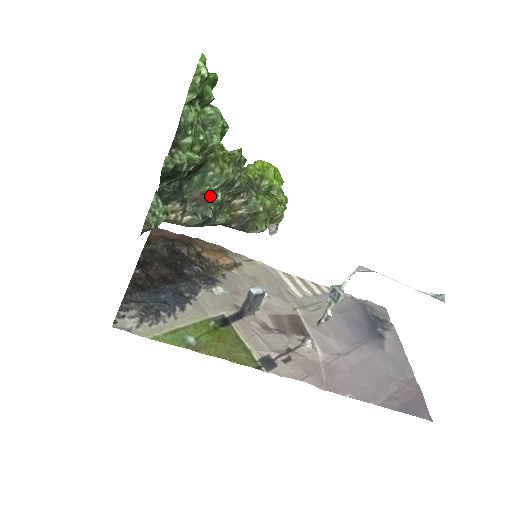
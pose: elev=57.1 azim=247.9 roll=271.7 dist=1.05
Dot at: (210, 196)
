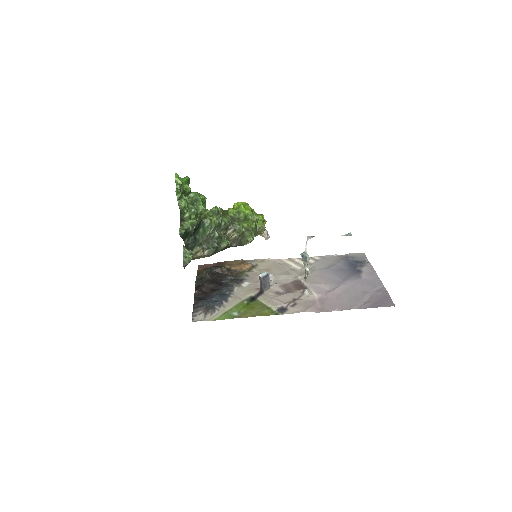
Dot at: (212, 236)
